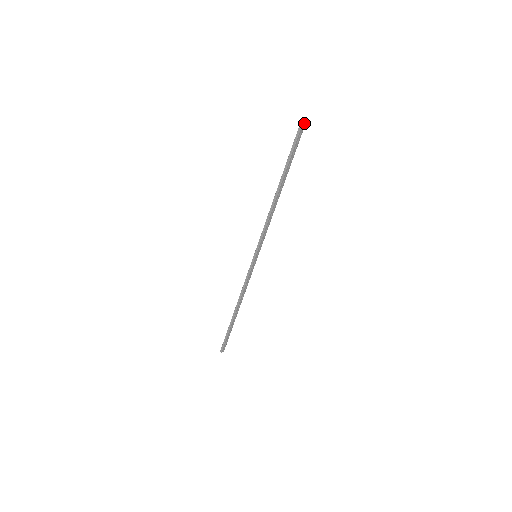
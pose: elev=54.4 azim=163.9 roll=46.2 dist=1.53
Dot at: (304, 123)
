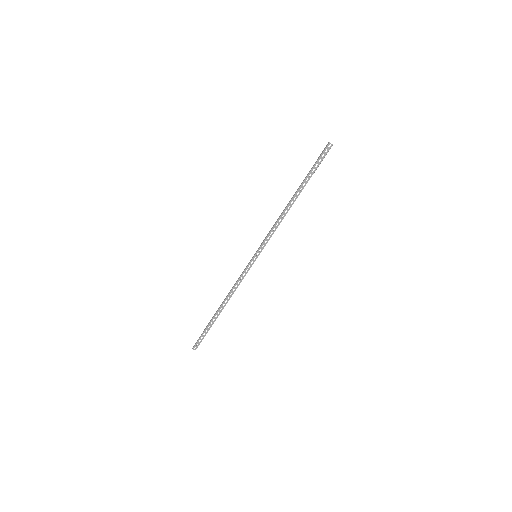
Dot at: (329, 147)
